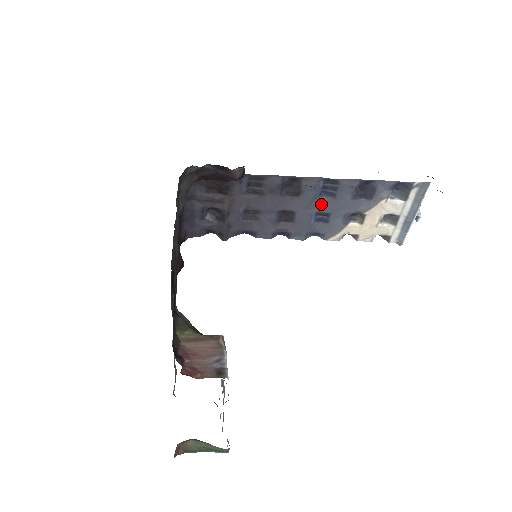
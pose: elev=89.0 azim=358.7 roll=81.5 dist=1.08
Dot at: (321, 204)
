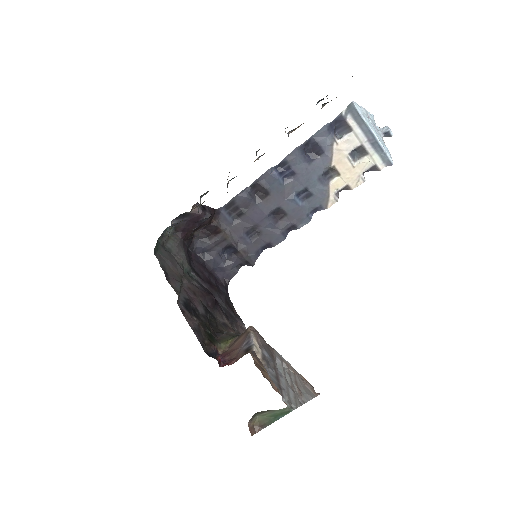
Dot at: (292, 186)
